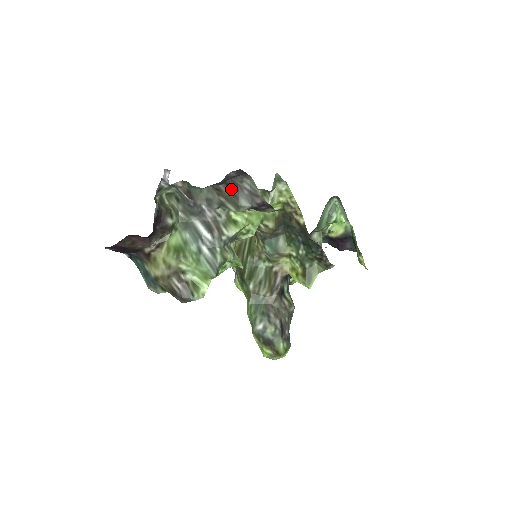
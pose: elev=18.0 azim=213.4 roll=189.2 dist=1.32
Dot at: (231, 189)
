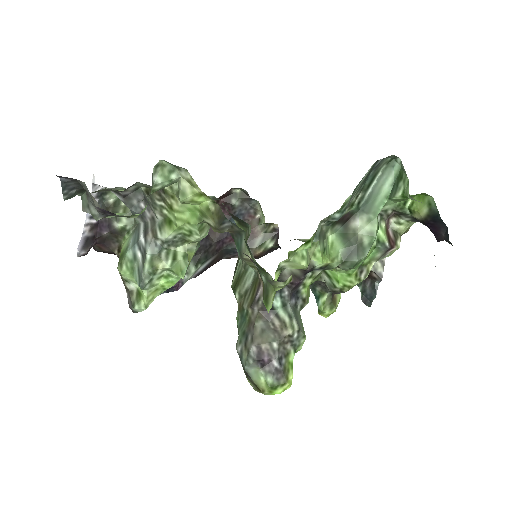
Dot at: (87, 194)
